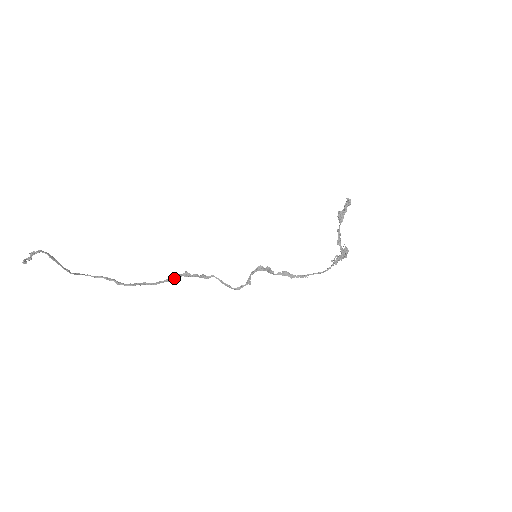
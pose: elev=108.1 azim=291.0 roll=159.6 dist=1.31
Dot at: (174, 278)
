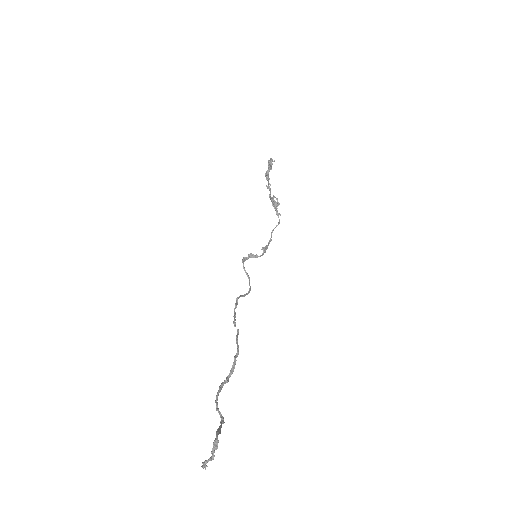
Dot at: (238, 330)
